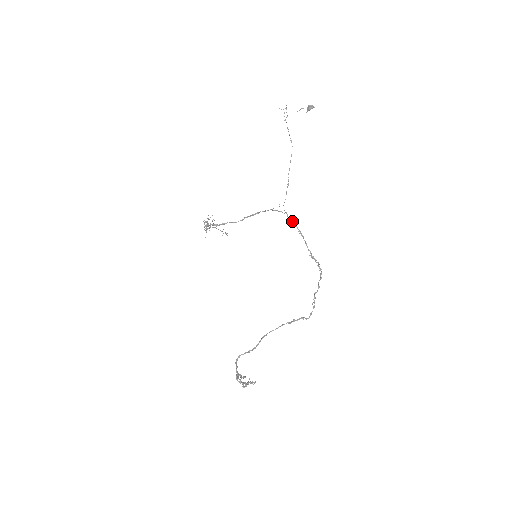
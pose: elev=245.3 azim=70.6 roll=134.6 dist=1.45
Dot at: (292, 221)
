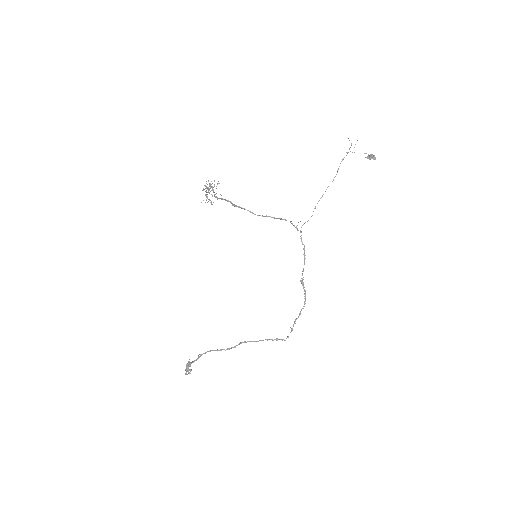
Dot at: occluded
